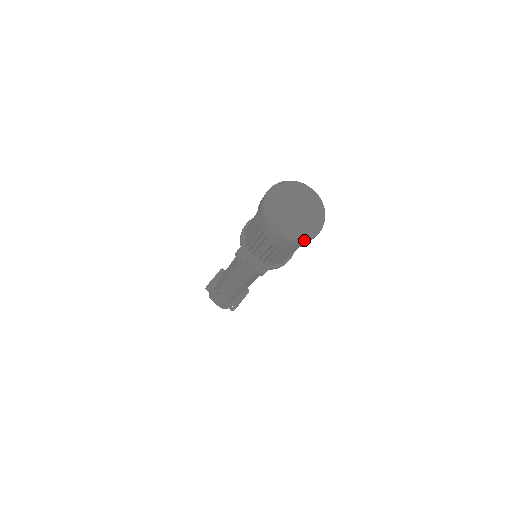
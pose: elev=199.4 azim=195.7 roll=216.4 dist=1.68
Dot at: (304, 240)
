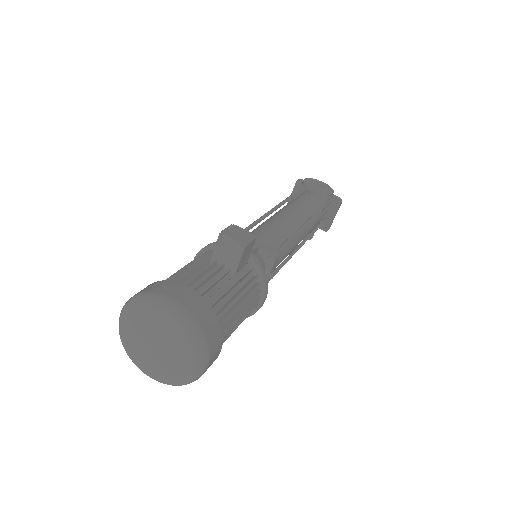
Dot at: occluded
